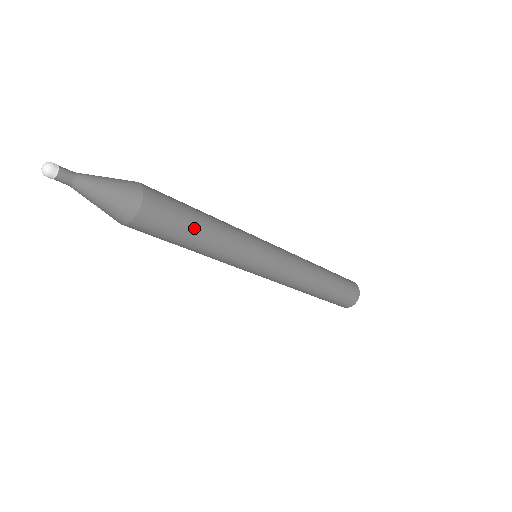
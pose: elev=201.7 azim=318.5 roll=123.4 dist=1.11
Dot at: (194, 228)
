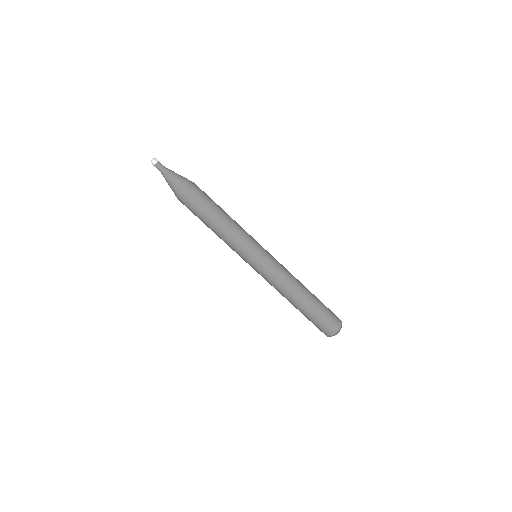
Dot at: (219, 206)
